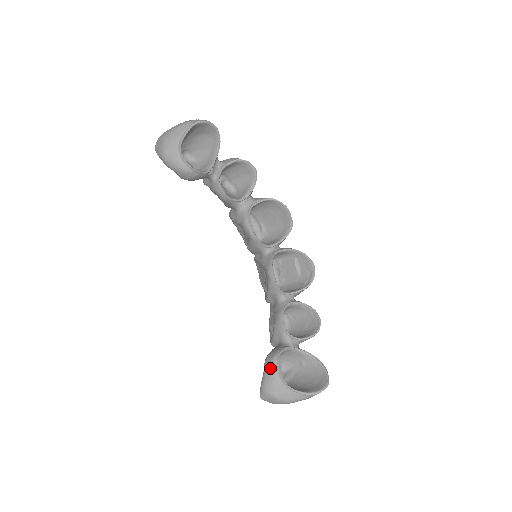
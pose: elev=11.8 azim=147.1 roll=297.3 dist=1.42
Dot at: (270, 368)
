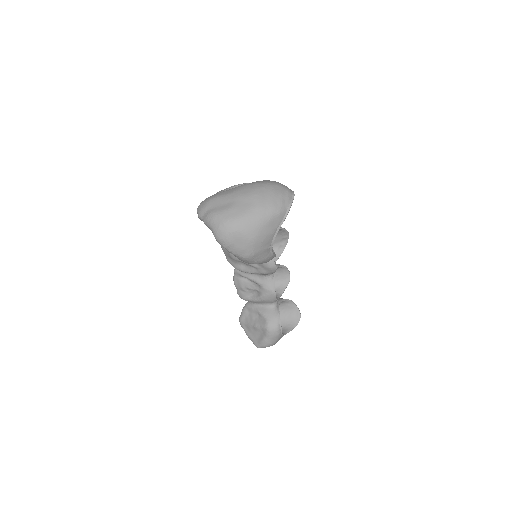
Dot at: (276, 334)
